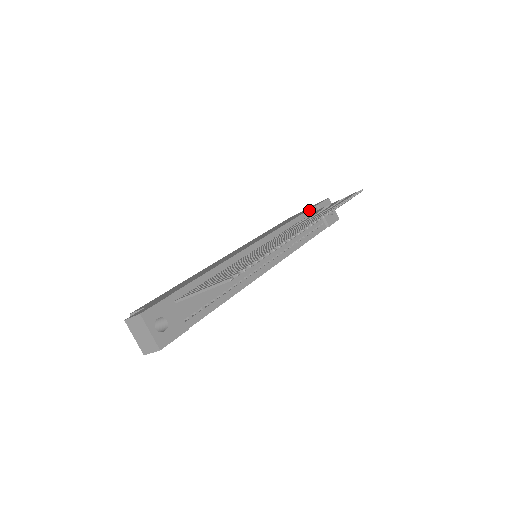
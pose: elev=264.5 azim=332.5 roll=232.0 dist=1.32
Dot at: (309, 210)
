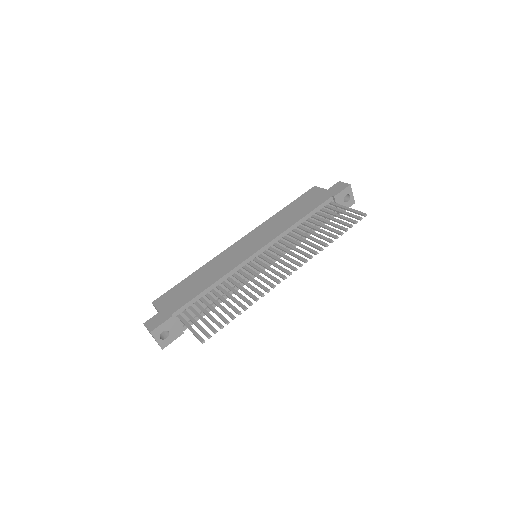
Dot at: (322, 204)
